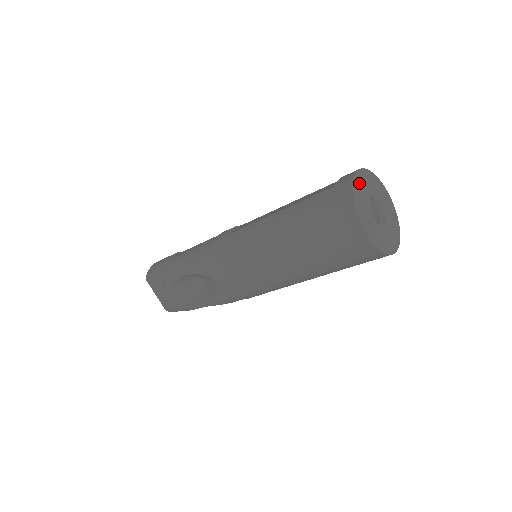
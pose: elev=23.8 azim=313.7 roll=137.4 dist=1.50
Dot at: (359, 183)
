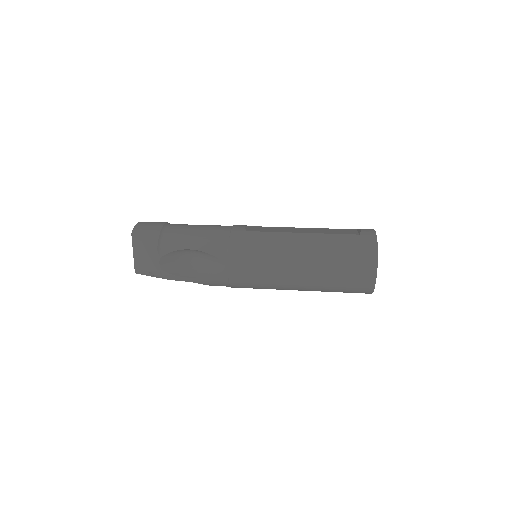
Dot at: occluded
